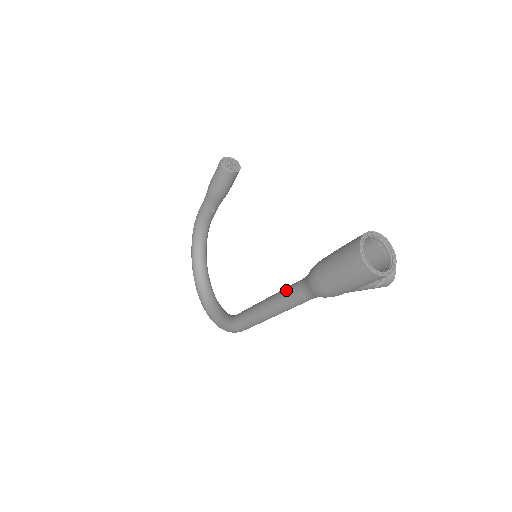
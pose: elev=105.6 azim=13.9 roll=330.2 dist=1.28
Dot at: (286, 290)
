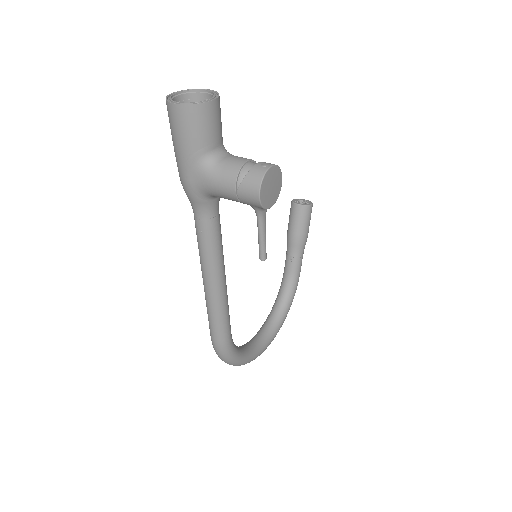
Dot at: occluded
